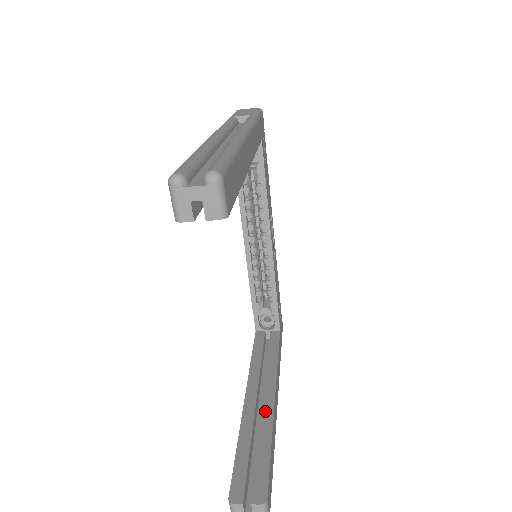
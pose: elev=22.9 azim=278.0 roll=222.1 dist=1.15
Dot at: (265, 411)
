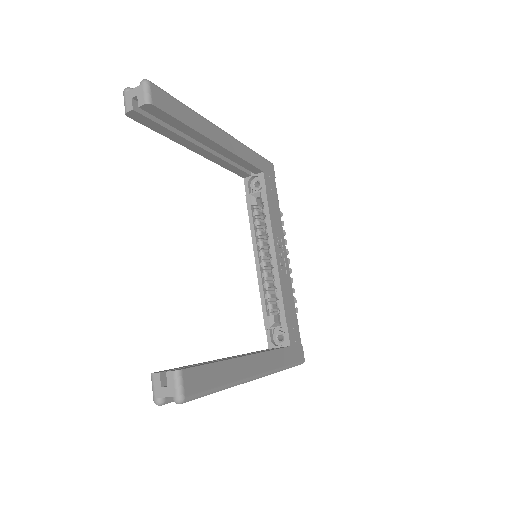
Dot at: (230, 358)
